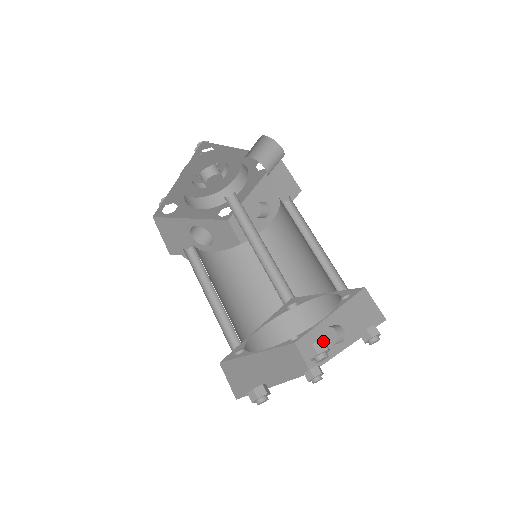
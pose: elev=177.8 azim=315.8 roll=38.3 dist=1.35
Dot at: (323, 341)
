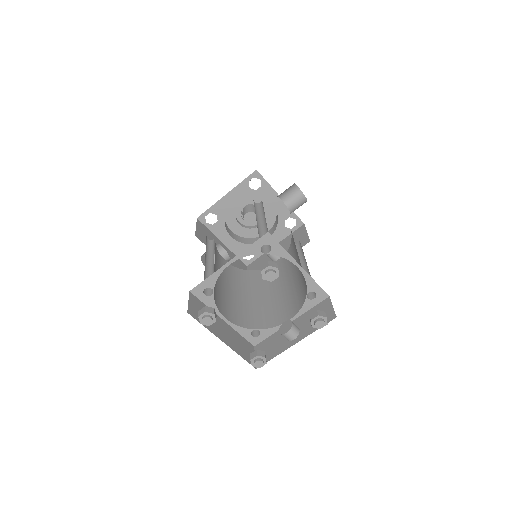
Dot at: occluded
